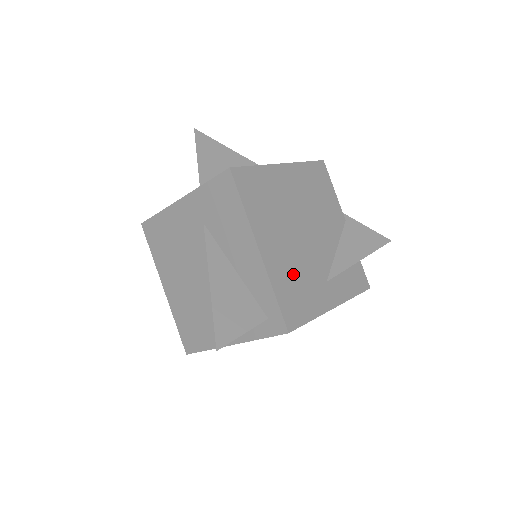
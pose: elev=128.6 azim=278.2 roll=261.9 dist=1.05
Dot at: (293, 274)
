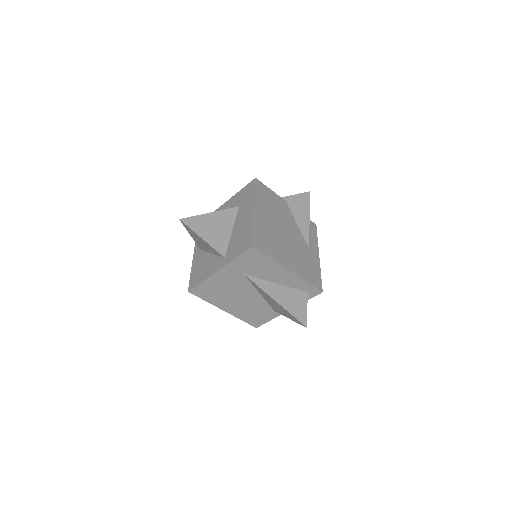
Dot at: (302, 263)
